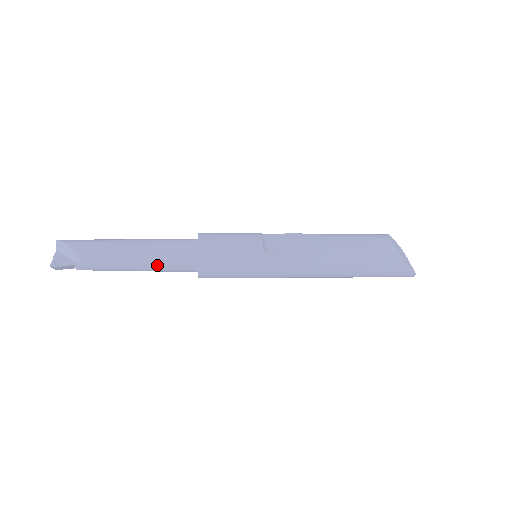
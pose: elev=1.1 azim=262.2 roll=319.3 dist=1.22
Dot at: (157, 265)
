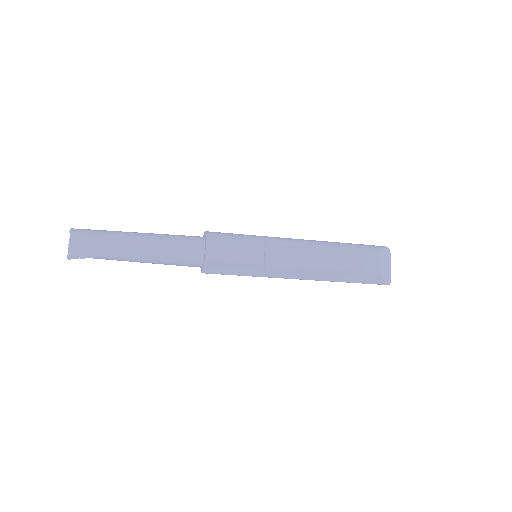
Dot at: (166, 264)
